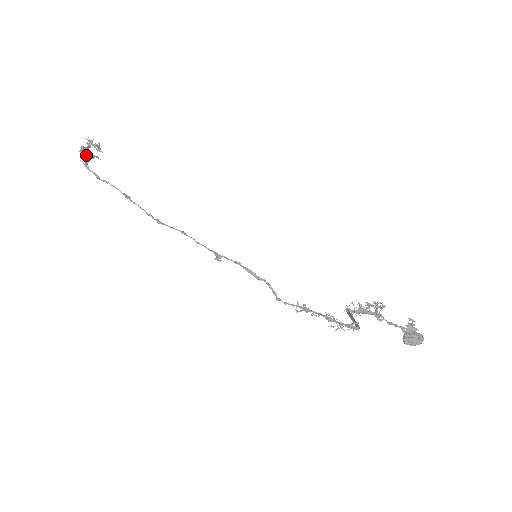
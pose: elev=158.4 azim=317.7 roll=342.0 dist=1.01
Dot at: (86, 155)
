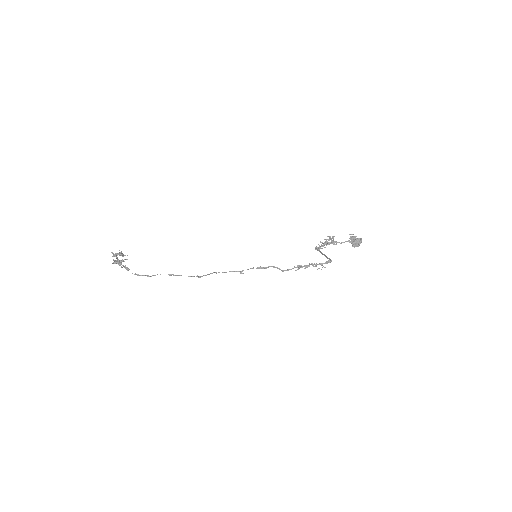
Dot at: (119, 263)
